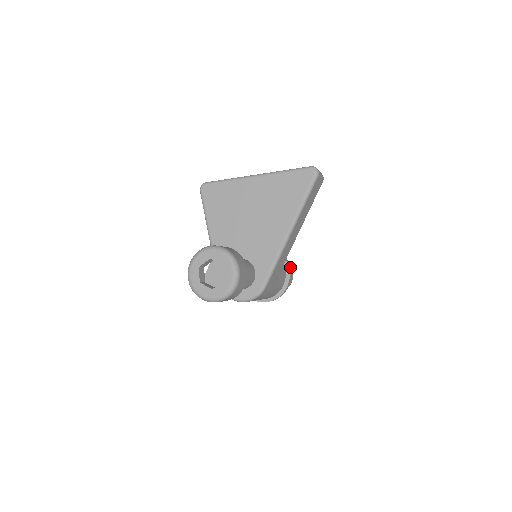
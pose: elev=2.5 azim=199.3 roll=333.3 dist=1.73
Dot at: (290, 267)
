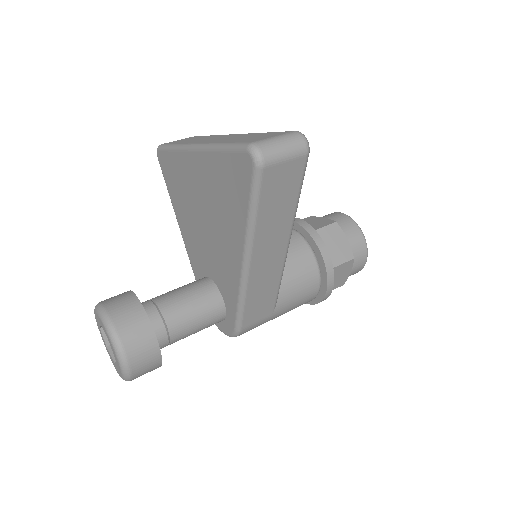
Dot at: (357, 243)
